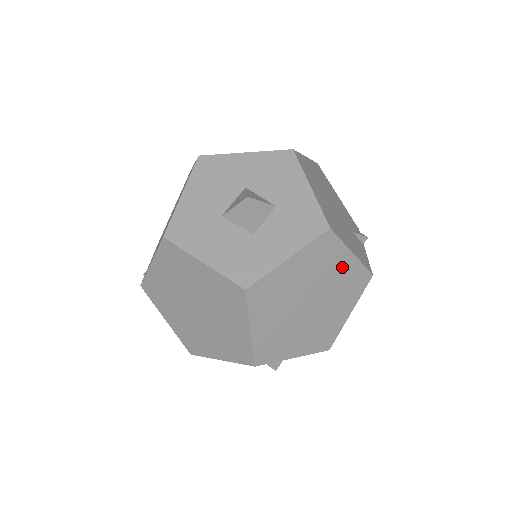
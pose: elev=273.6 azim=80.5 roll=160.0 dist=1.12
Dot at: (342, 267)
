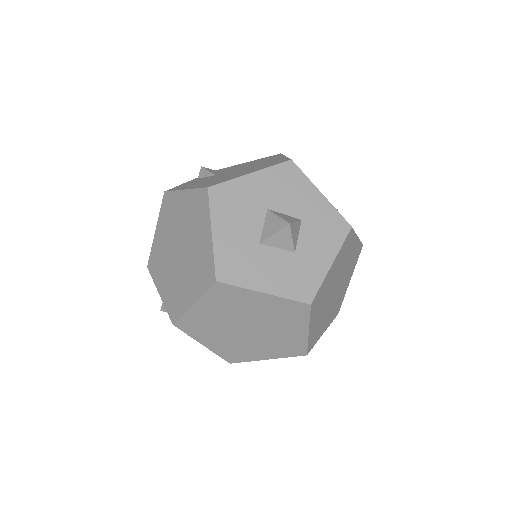
Dot at: (352, 251)
